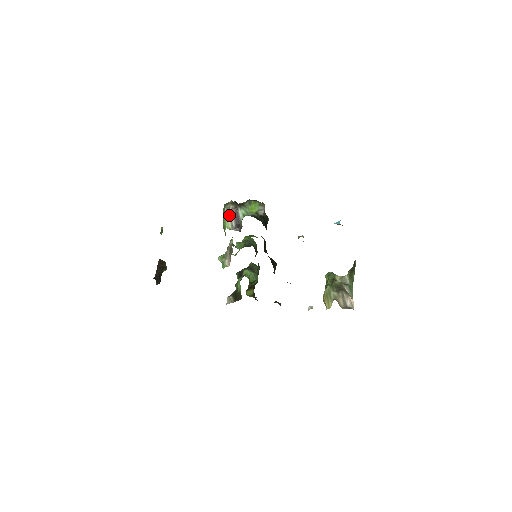
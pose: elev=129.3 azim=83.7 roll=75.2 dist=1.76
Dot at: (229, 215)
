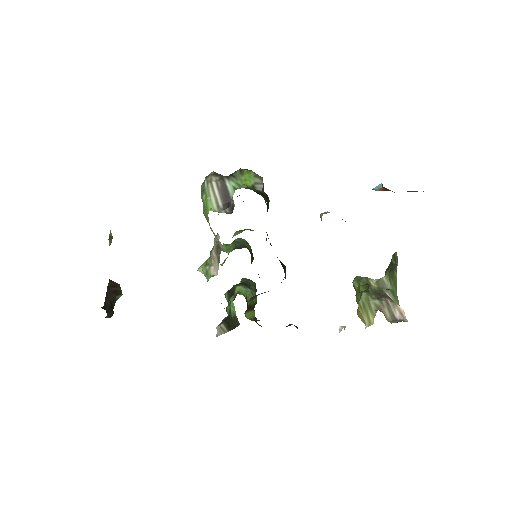
Dot at: (212, 191)
